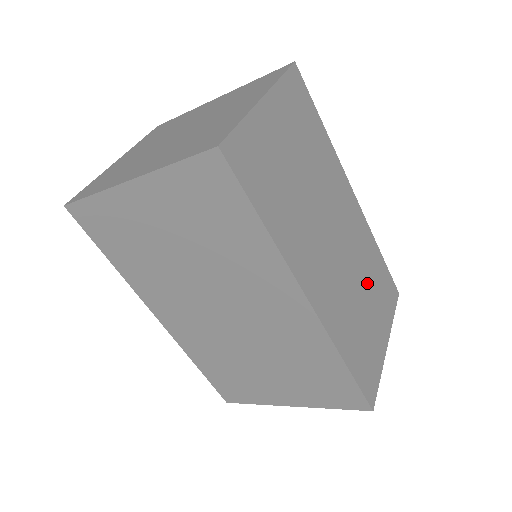
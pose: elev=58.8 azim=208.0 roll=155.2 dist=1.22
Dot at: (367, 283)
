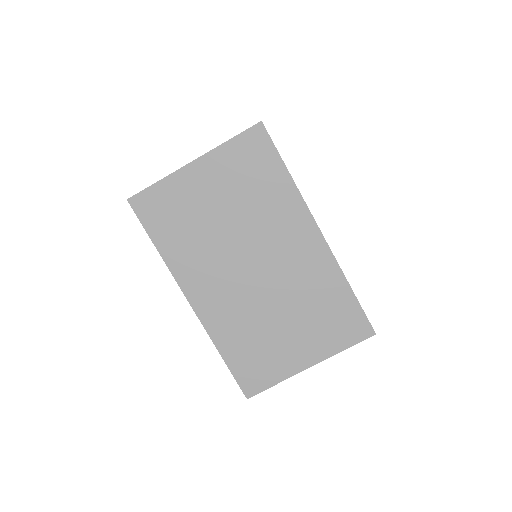
Dot at: occluded
